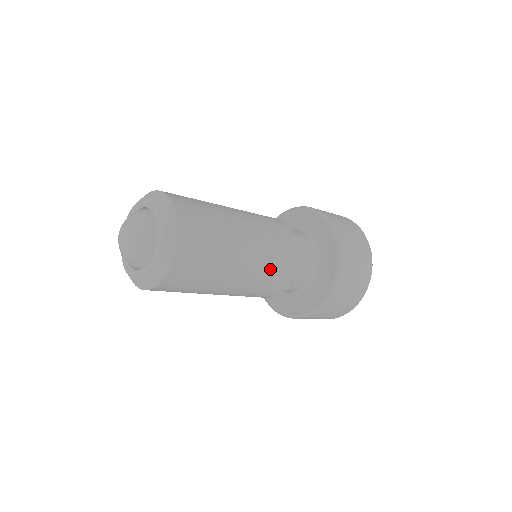
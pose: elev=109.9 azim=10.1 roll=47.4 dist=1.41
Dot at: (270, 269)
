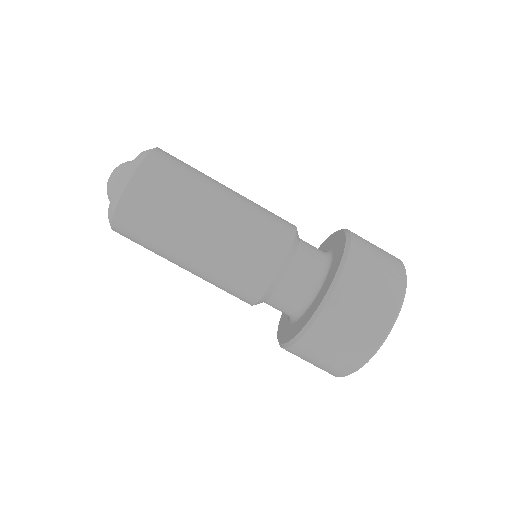
Dot at: (237, 259)
